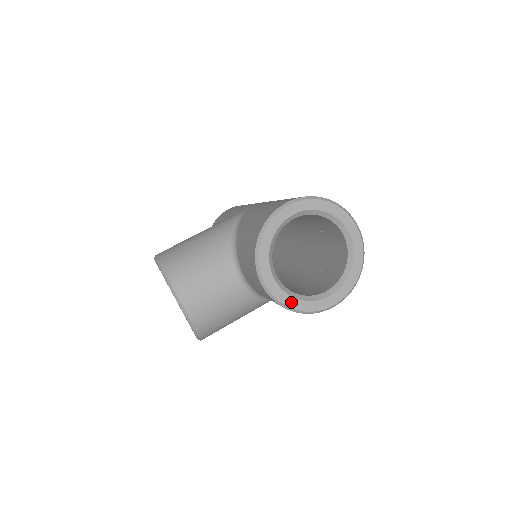
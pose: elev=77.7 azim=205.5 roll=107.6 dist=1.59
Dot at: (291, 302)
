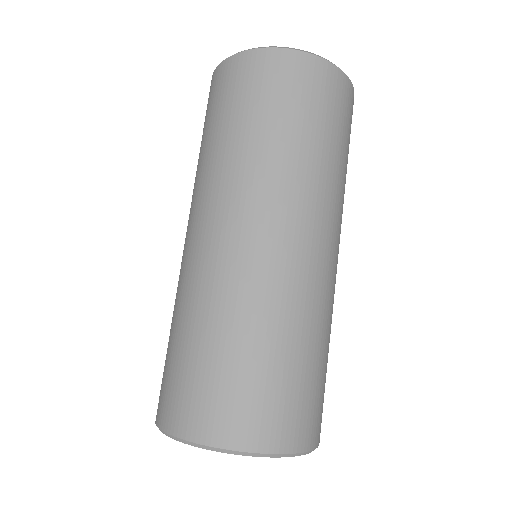
Dot at: occluded
